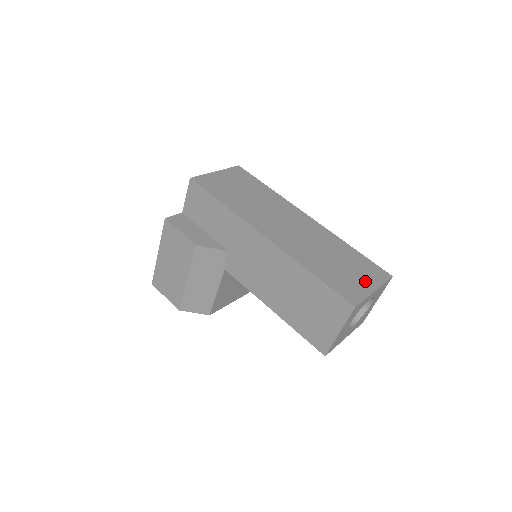
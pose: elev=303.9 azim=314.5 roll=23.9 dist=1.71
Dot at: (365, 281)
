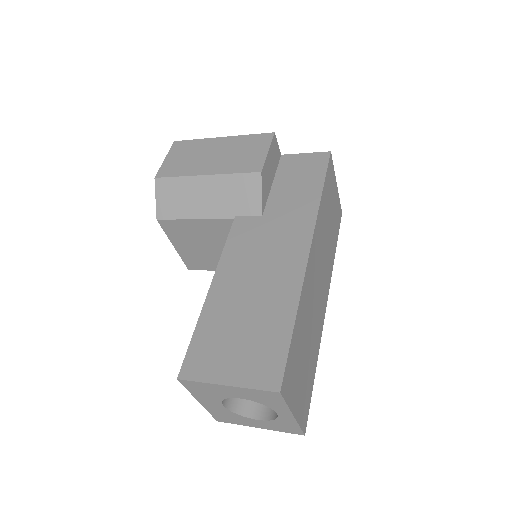
Dot at: (299, 398)
